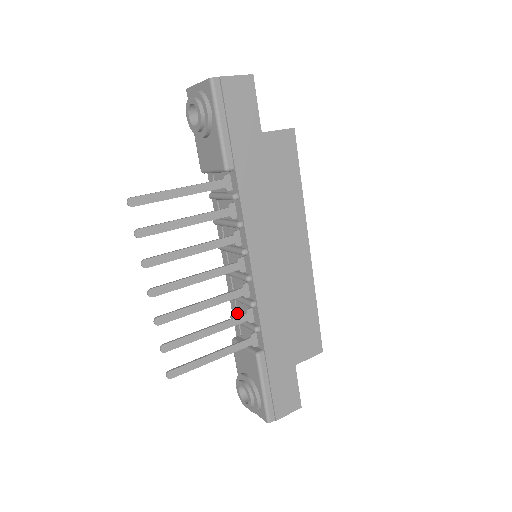
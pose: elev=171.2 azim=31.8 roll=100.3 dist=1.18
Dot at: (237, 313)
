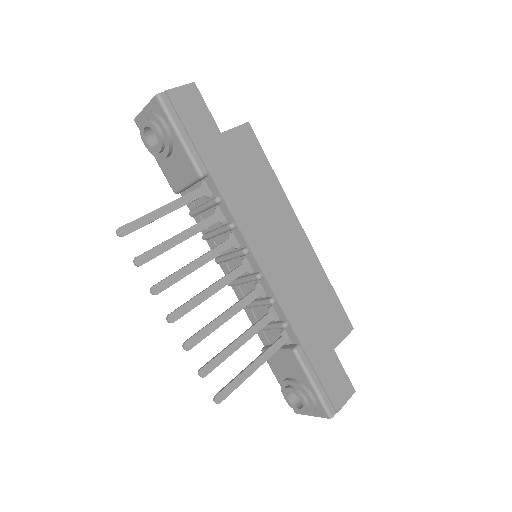
Dot at: occluded
